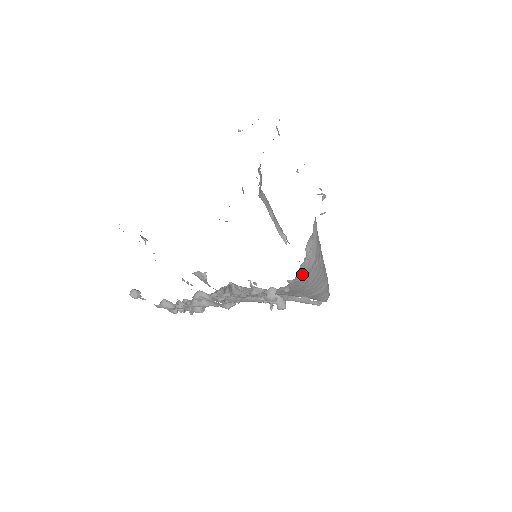
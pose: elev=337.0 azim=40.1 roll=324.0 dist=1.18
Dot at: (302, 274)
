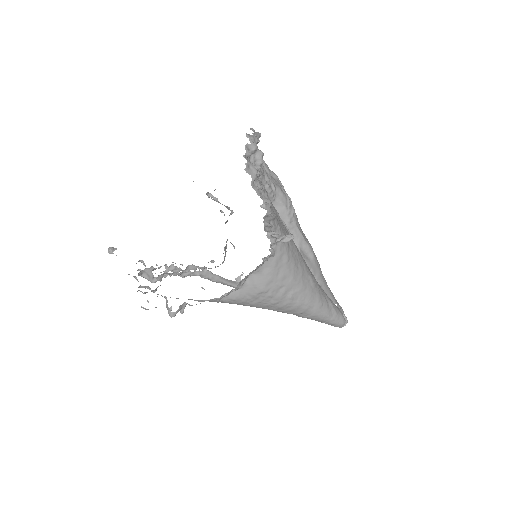
Dot at: (236, 297)
